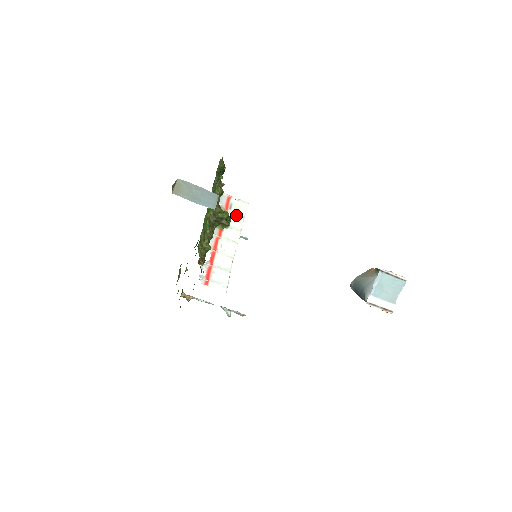
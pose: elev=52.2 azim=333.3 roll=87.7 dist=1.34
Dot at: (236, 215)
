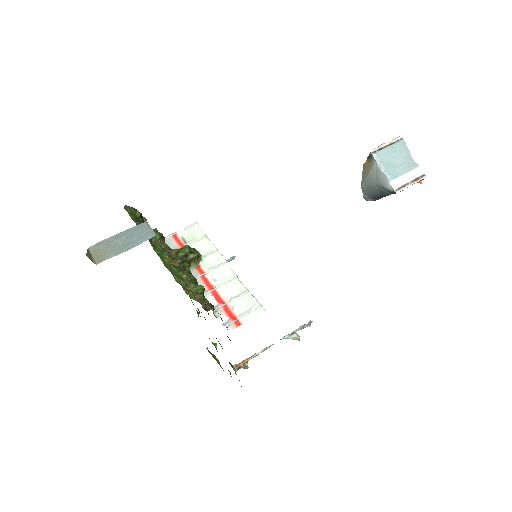
Dot at: (197, 242)
